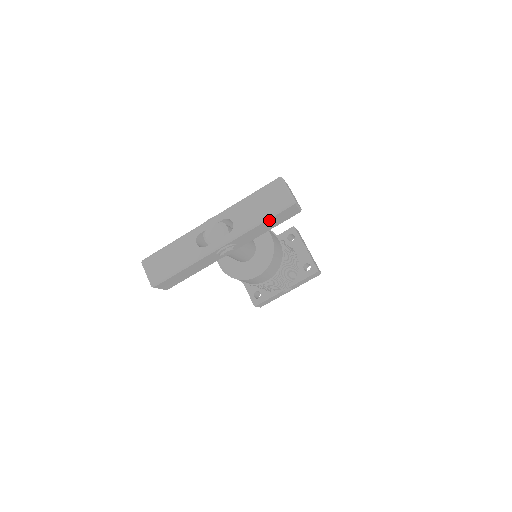
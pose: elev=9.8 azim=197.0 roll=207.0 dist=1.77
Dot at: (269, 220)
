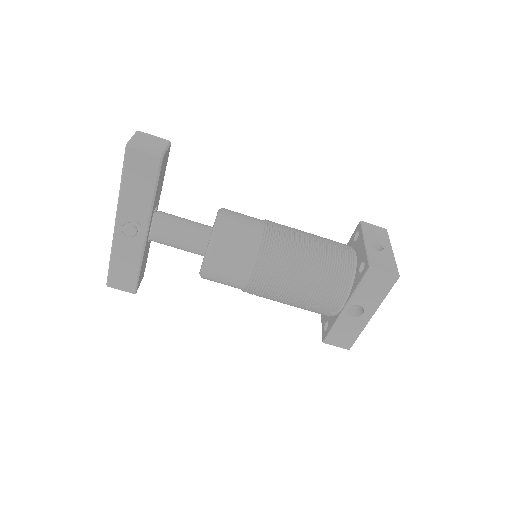
Dot at: (127, 177)
